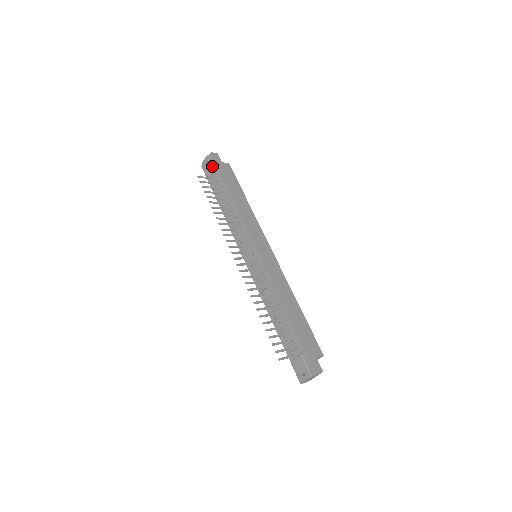
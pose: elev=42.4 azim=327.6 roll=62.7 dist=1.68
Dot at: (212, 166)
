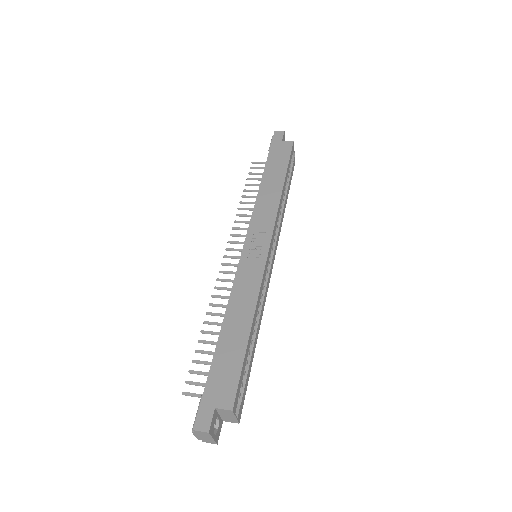
Dot at: (269, 148)
